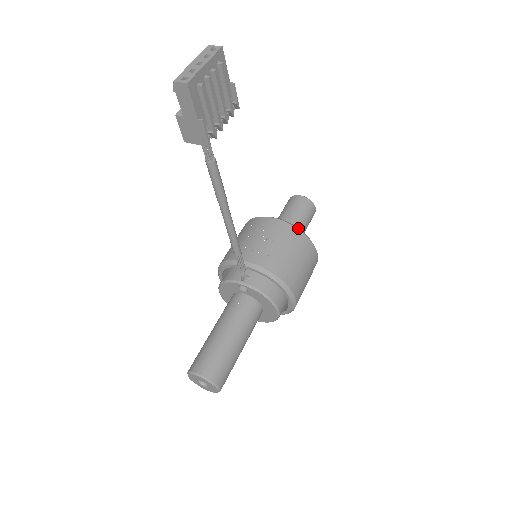
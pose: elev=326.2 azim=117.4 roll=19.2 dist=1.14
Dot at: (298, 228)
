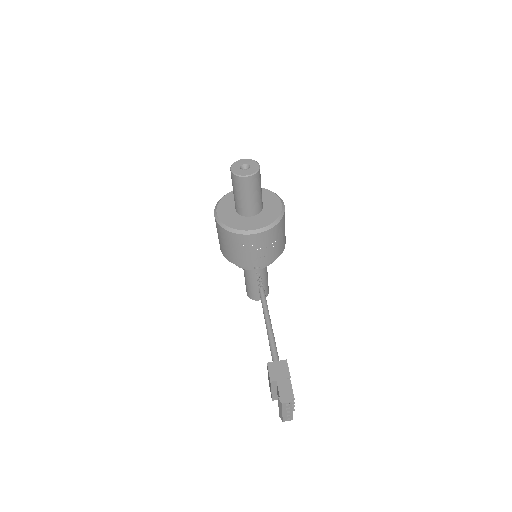
Dot at: (273, 224)
